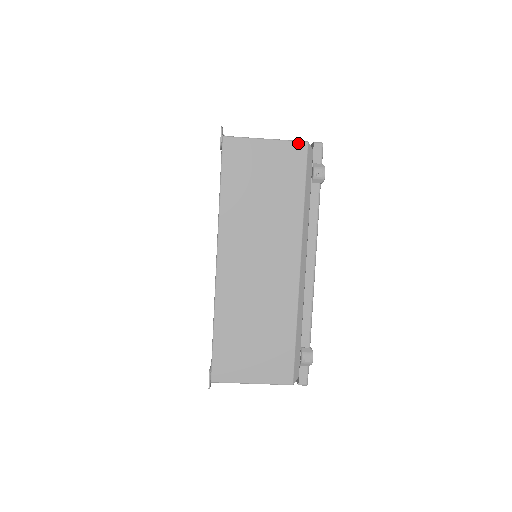
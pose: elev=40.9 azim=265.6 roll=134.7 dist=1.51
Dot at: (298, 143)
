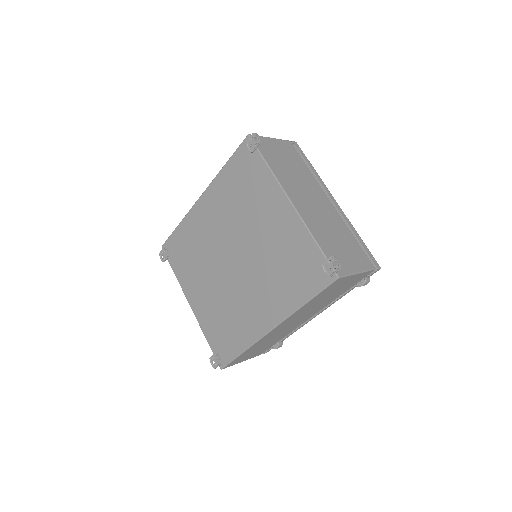
Dot at: (370, 271)
